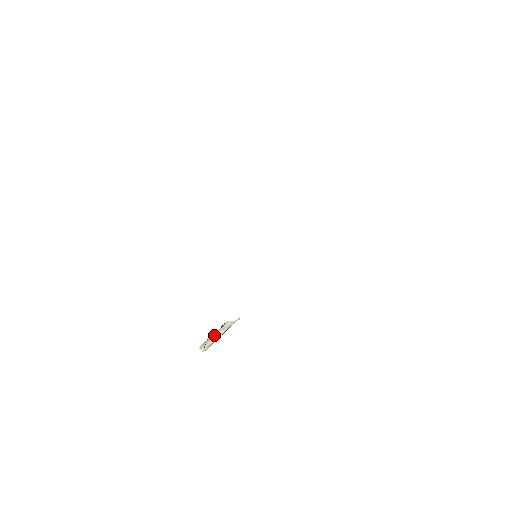
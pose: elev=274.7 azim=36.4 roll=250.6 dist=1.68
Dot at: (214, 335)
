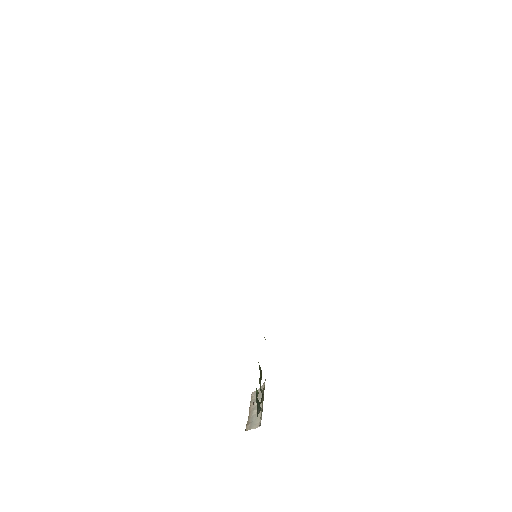
Dot at: (251, 410)
